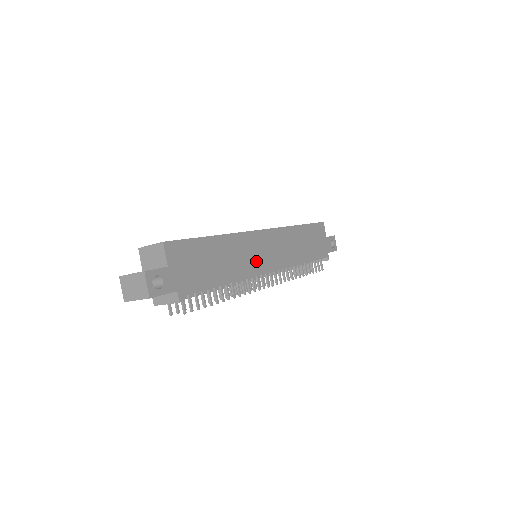
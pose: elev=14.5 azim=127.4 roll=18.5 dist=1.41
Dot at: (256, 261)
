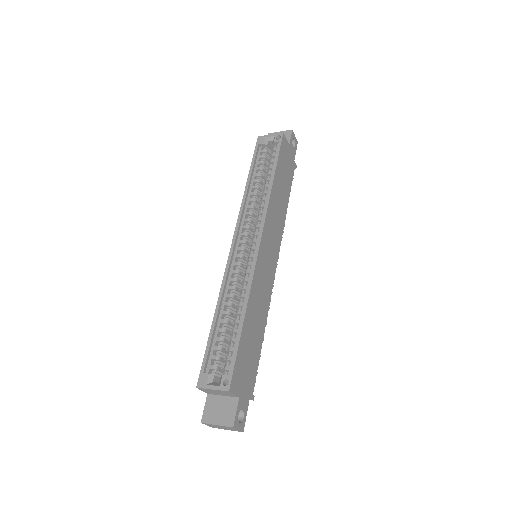
Dot at: (268, 278)
